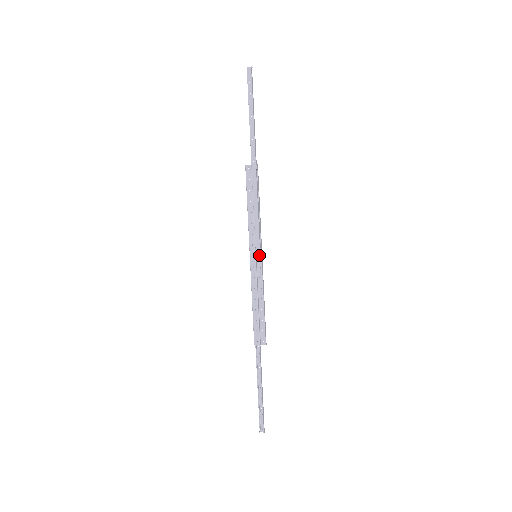
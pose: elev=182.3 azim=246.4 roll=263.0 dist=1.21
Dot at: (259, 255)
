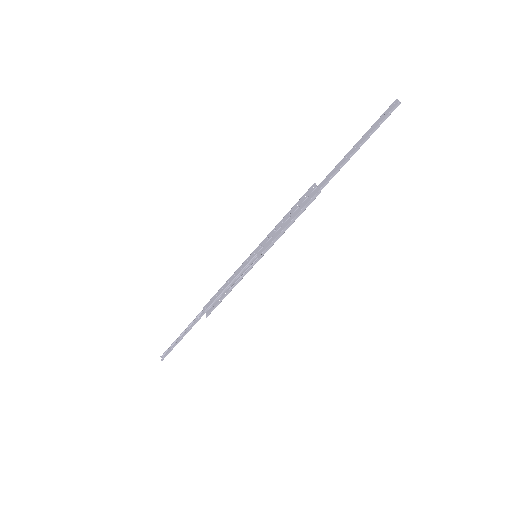
Dot at: (258, 258)
